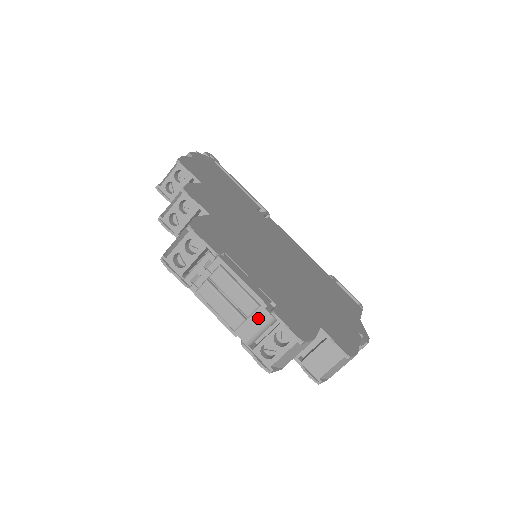
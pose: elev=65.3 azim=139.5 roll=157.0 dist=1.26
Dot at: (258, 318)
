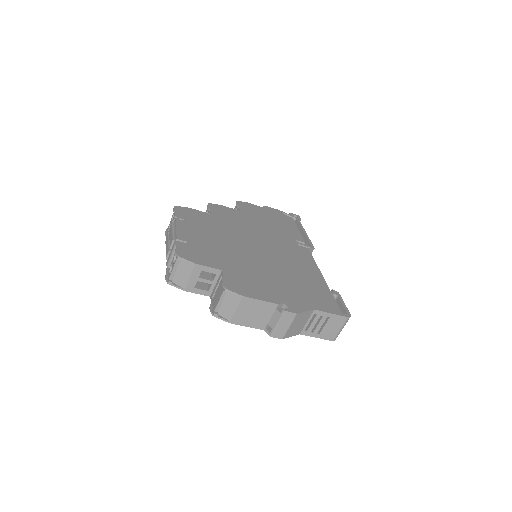
Dot at: (172, 248)
